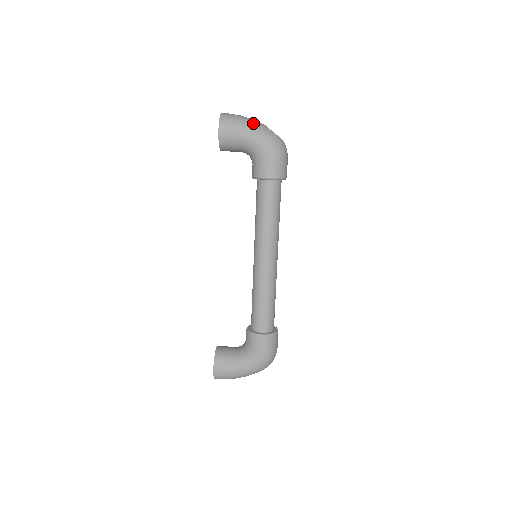
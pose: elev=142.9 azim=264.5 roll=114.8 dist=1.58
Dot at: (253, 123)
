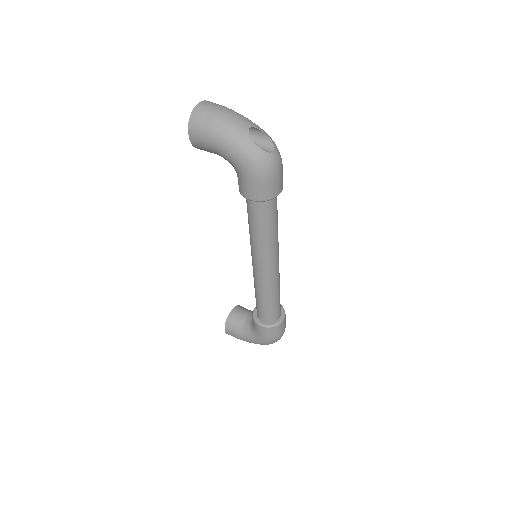
Dot at: (228, 130)
